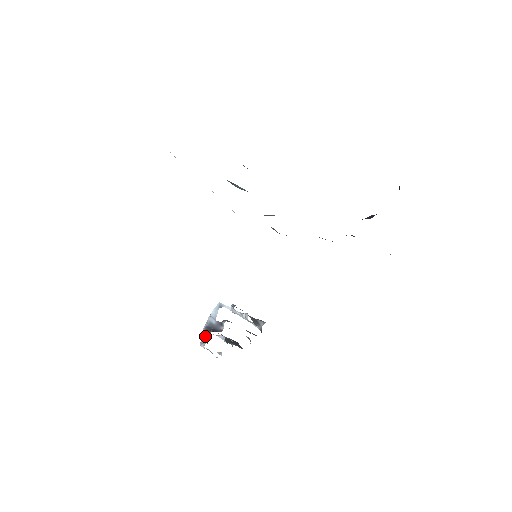
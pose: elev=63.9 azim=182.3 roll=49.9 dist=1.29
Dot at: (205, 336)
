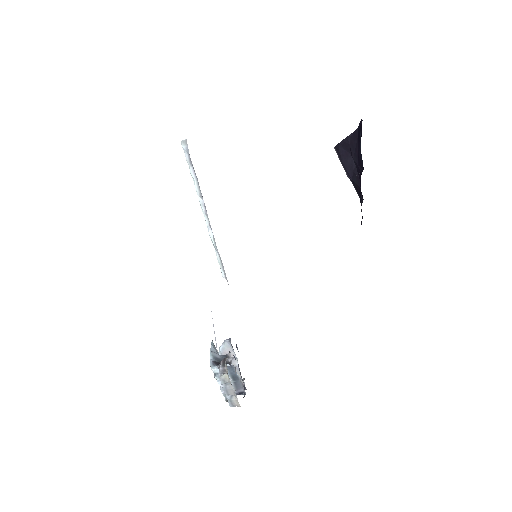
Dot at: (222, 364)
